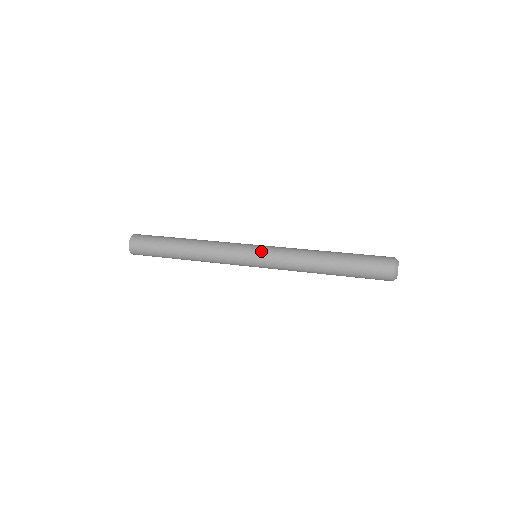
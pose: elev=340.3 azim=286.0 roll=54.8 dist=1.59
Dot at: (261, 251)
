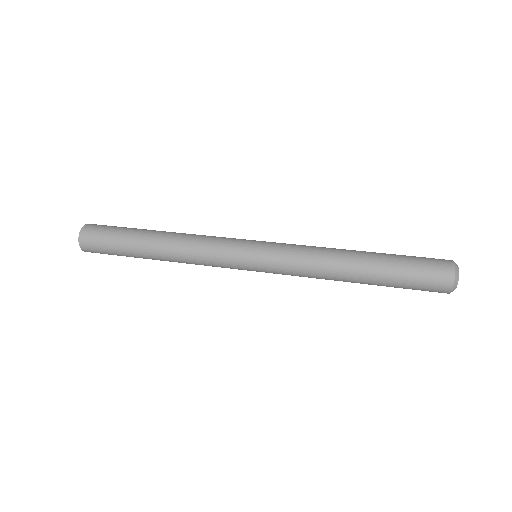
Dot at: (265, 245)
